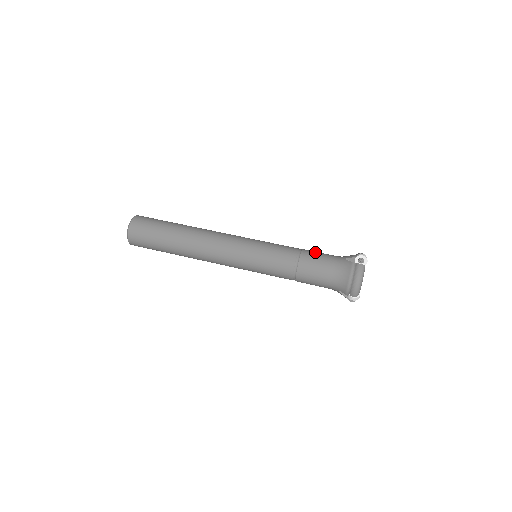
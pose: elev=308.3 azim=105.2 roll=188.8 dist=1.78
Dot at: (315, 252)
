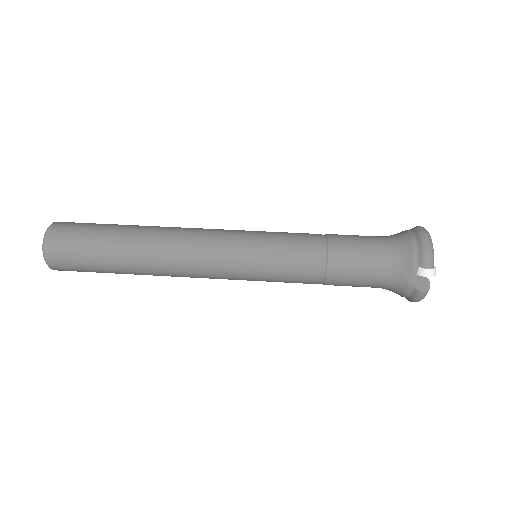
Dot at: occluded
